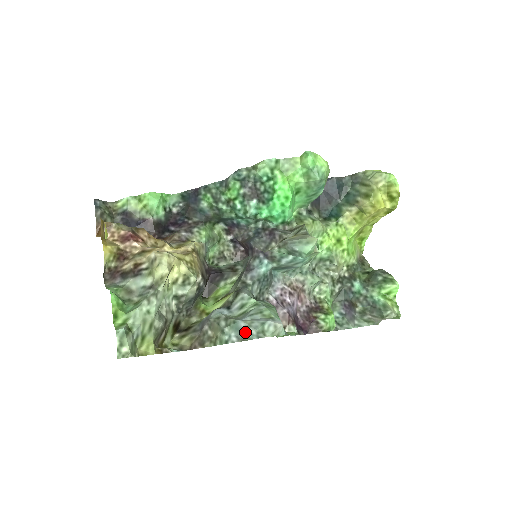
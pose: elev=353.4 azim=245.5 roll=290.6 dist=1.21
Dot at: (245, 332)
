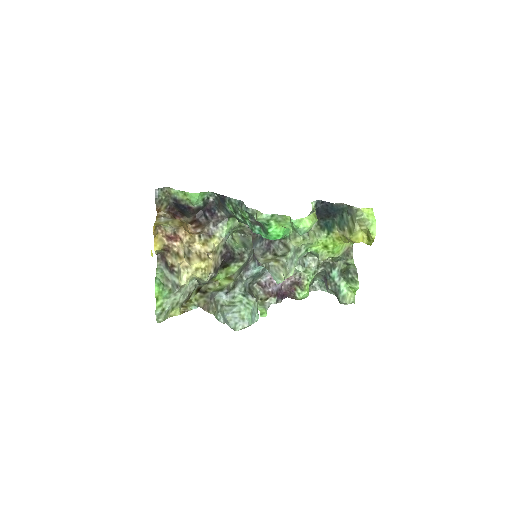
Dot at: (227, 322)
